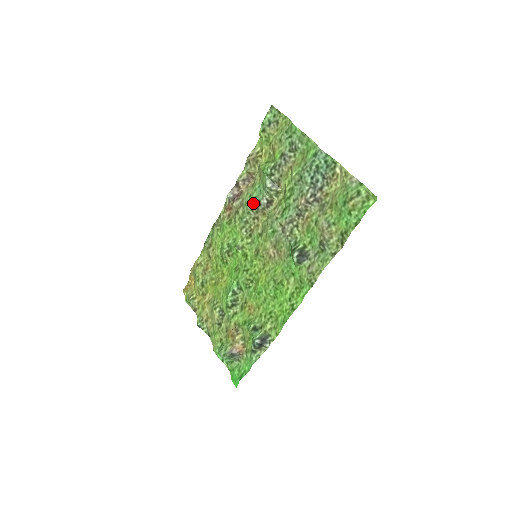
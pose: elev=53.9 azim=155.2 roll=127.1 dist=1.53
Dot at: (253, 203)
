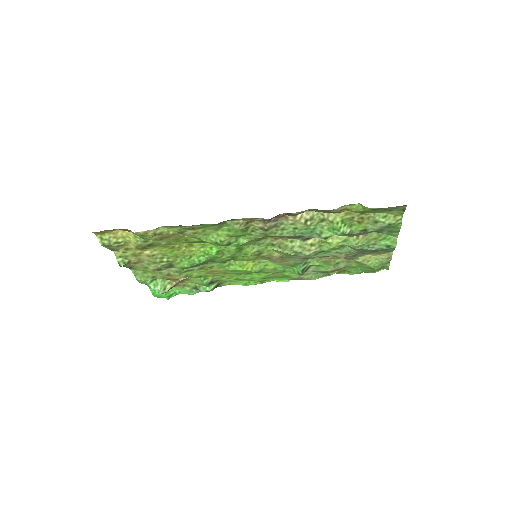
Dot at: (294, 236)
